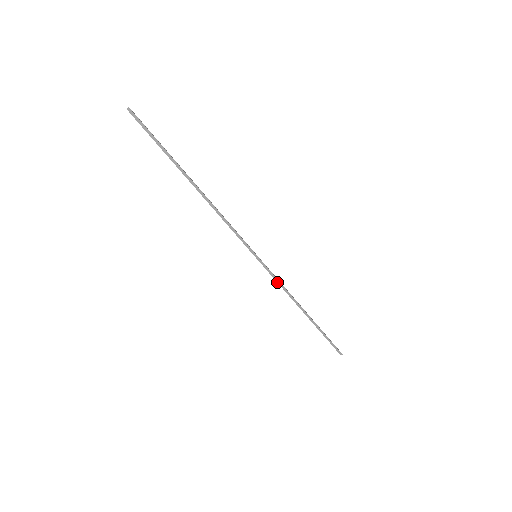
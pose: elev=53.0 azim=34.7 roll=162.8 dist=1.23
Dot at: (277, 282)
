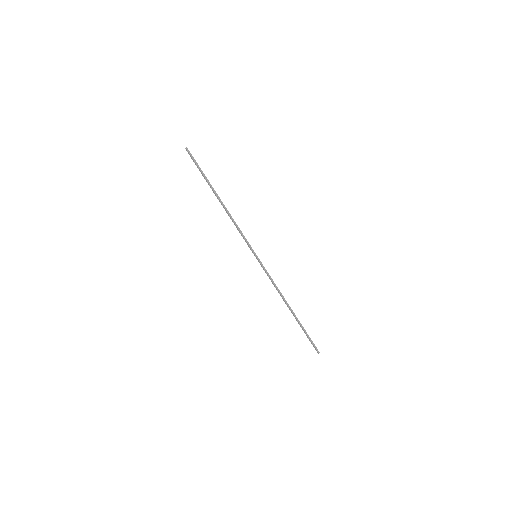
Dot at: (270, 279)
